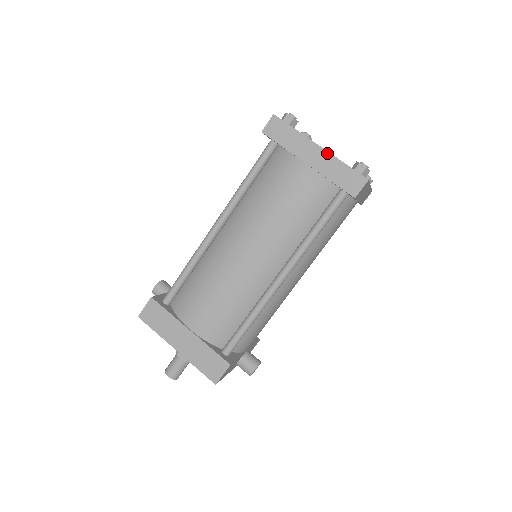
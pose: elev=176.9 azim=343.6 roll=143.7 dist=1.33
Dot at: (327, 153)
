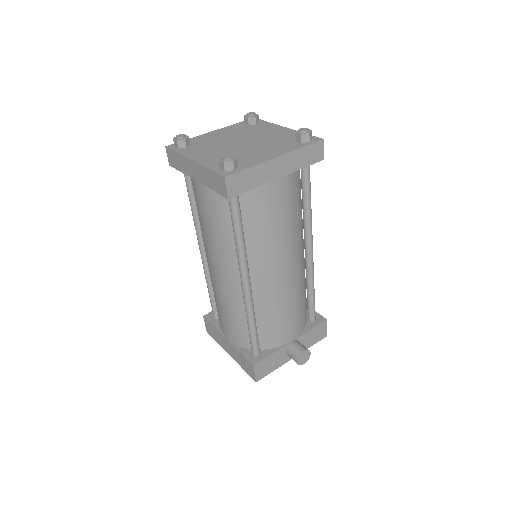
Dot at: (197, 164)
